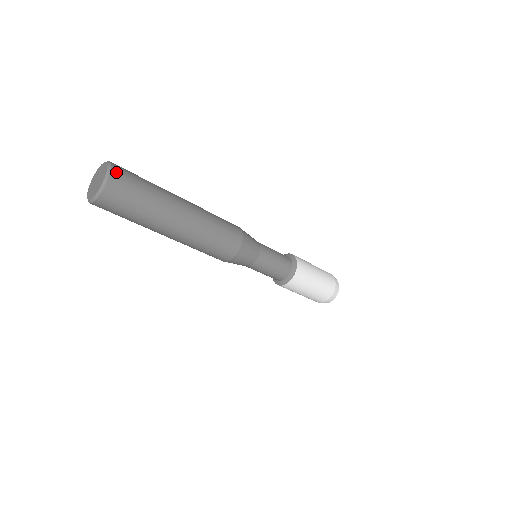
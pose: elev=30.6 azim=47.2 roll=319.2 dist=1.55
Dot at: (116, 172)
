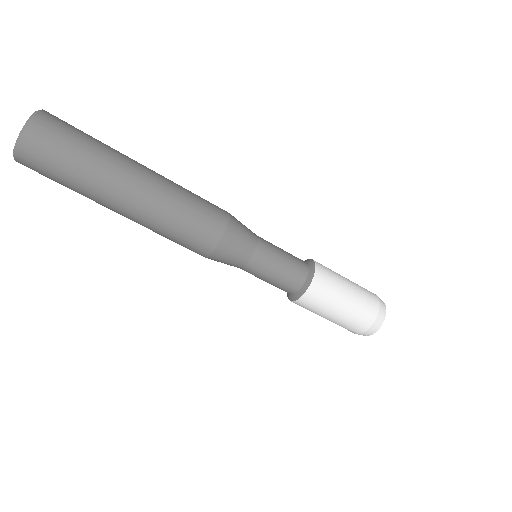
Dot at: (47, 115)
